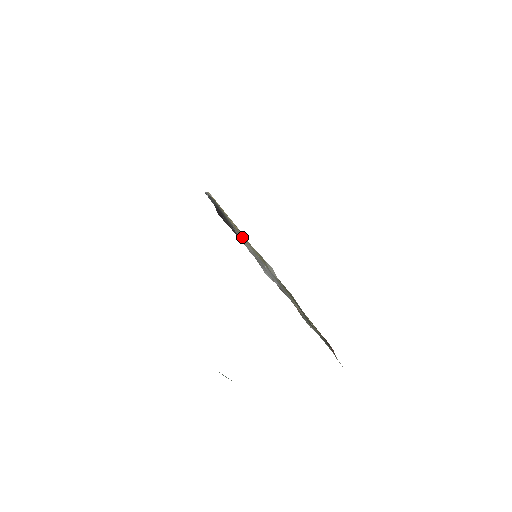
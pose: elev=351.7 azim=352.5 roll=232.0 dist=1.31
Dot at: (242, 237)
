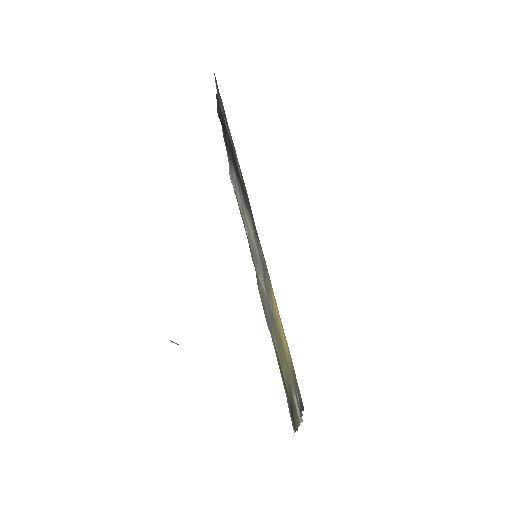
Dot at: (268, 292)
